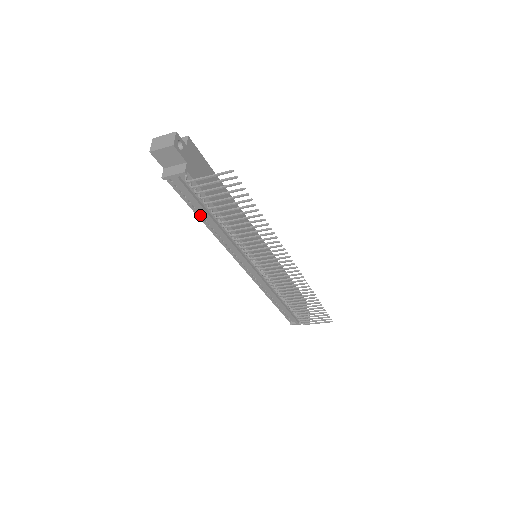
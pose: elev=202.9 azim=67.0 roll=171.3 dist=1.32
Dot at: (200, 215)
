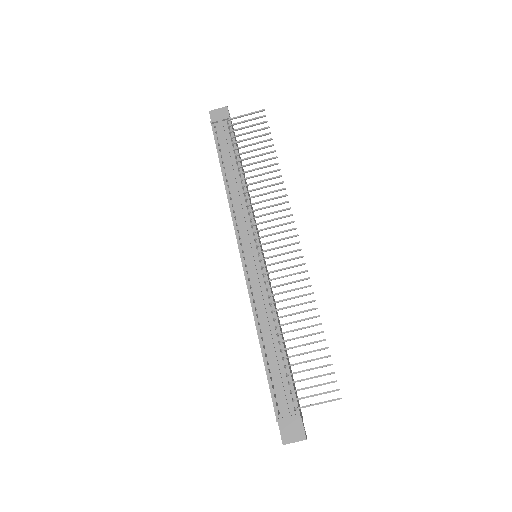
Dot at: (223, 168)
